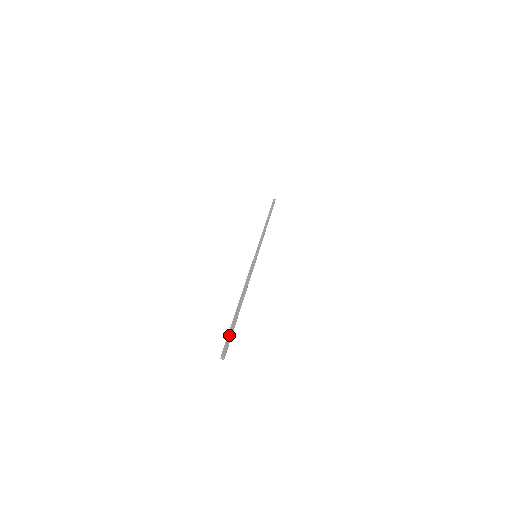
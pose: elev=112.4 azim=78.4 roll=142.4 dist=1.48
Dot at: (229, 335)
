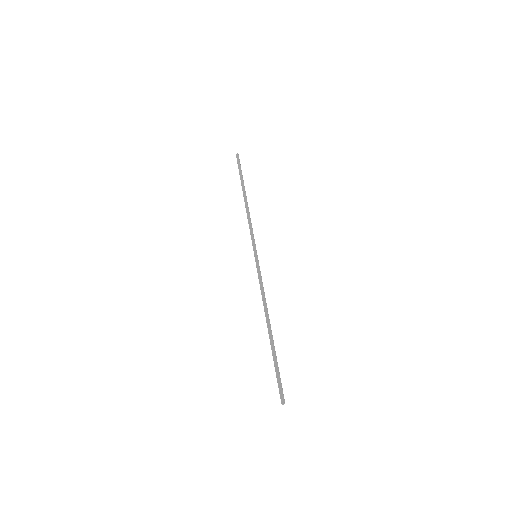
Dot at: (277, 376)
